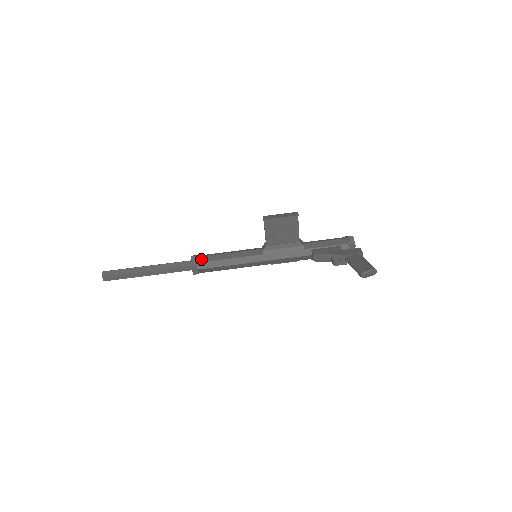
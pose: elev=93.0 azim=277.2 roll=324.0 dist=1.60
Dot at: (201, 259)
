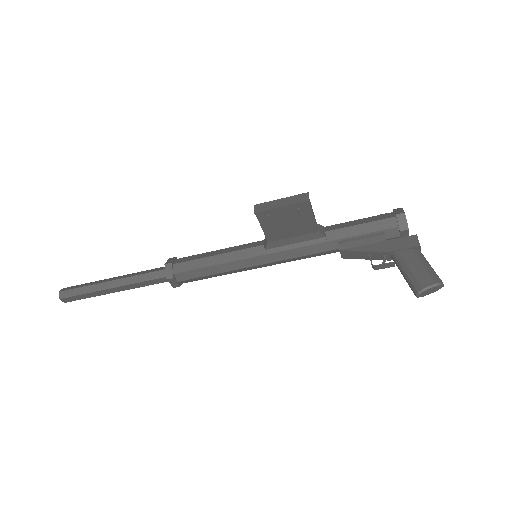
Dot at: (179, 267)
